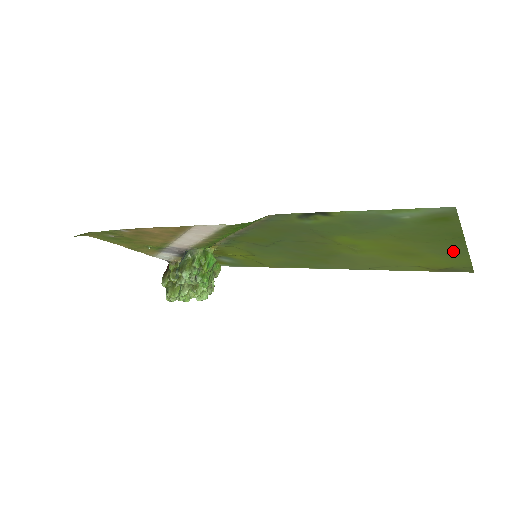
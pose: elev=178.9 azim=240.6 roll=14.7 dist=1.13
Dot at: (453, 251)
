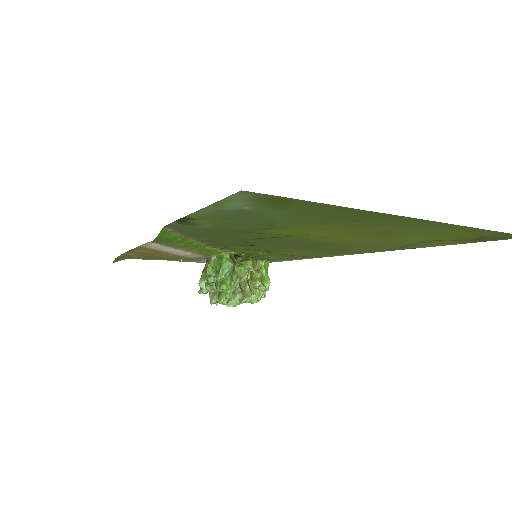
Dot at: (416, 223)
